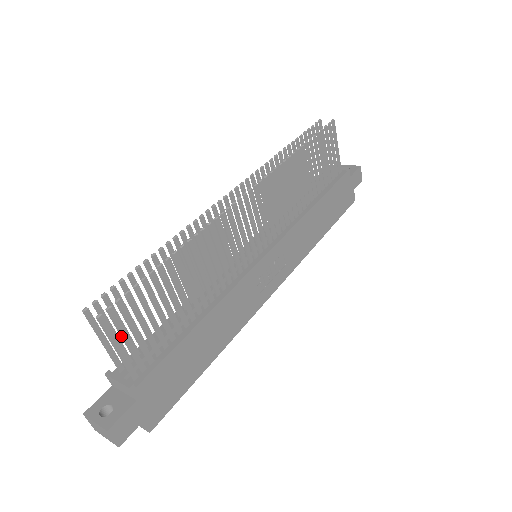
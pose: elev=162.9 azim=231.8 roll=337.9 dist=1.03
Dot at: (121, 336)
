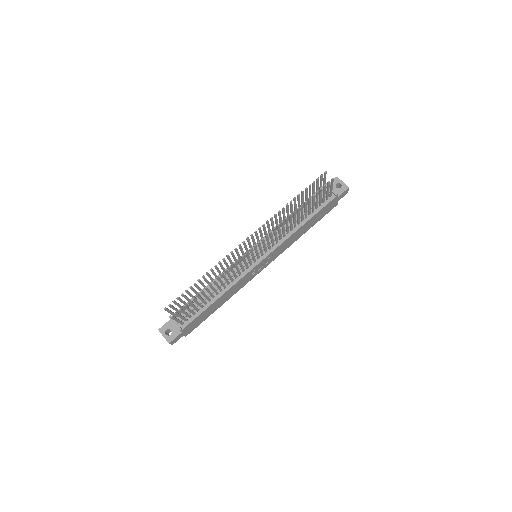
Dot at: occluded
